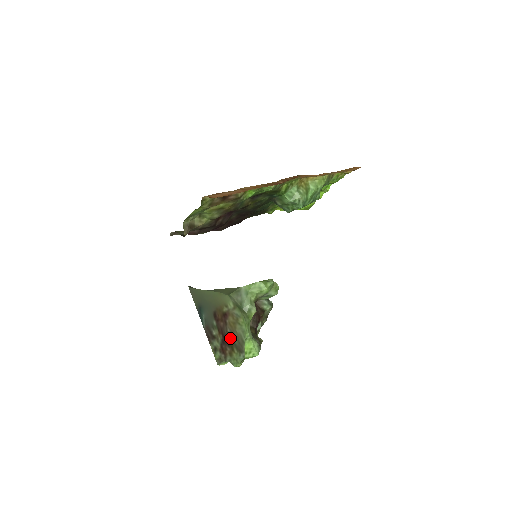
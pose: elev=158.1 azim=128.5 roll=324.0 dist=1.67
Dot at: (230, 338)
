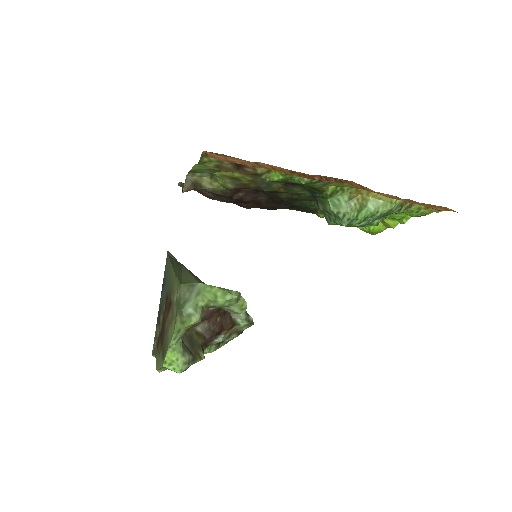
Dot at: (164, 334)
